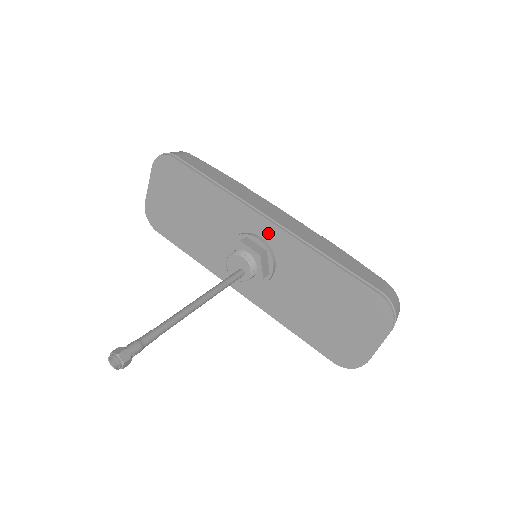
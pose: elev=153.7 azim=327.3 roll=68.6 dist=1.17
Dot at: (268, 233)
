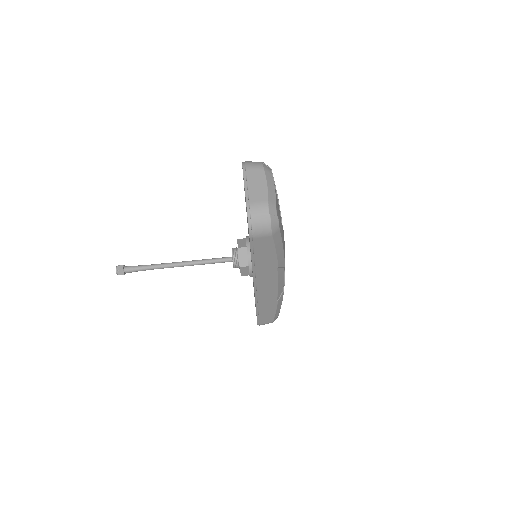
Dot at: occluded
